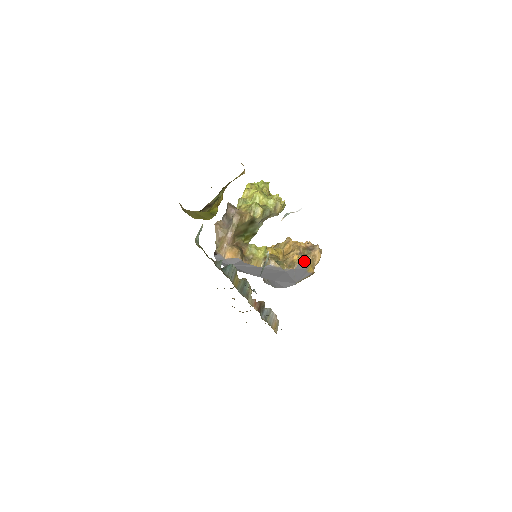
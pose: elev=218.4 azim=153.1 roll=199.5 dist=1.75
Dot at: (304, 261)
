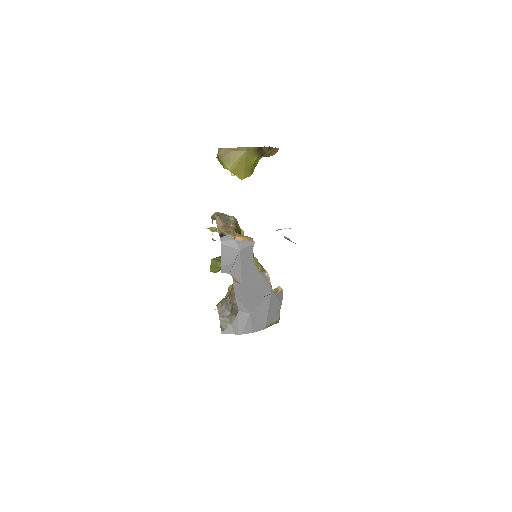
Dot at: (282, 292)
